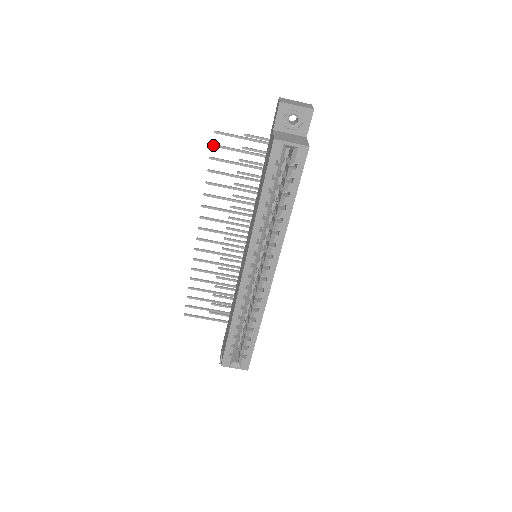
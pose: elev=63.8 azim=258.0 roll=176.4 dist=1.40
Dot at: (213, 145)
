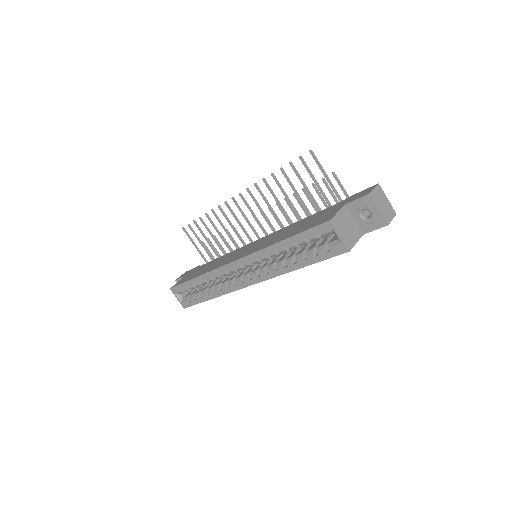
Dot at: (301, 158)
